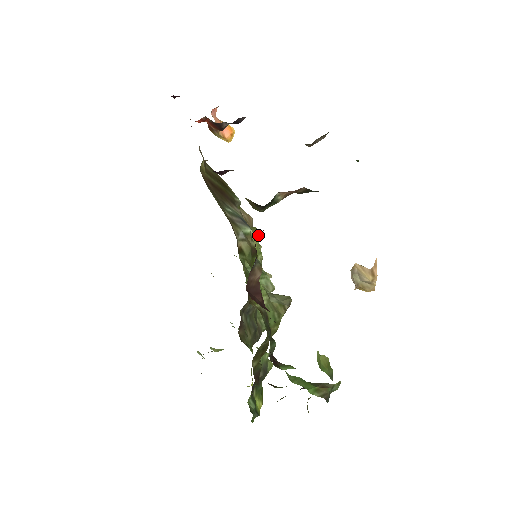
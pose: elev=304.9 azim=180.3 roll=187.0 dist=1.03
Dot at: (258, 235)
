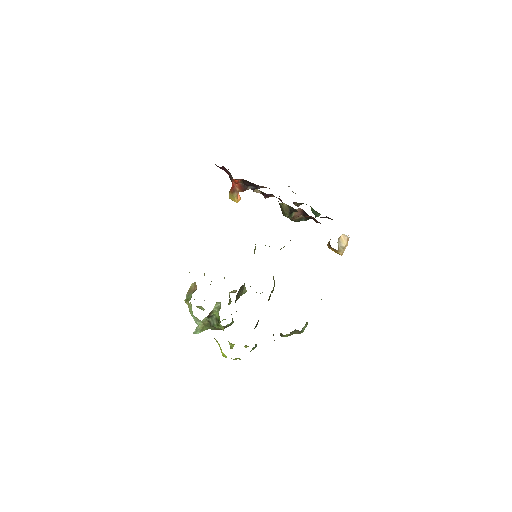
Dot at: occluded
